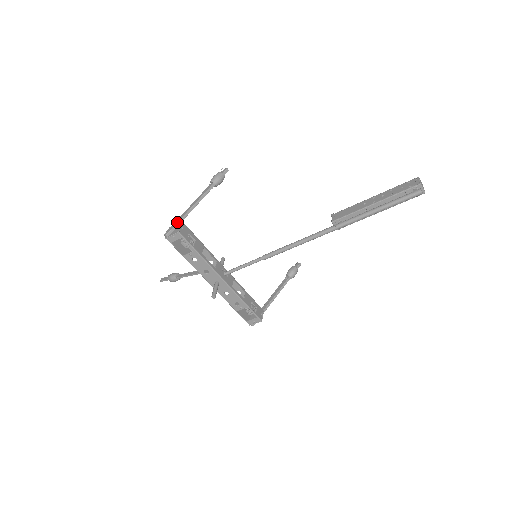
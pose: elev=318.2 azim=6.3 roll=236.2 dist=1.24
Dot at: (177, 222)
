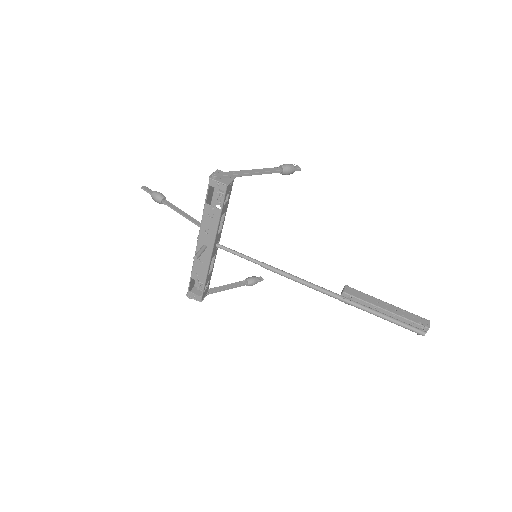
Dot at: (231, 174)
